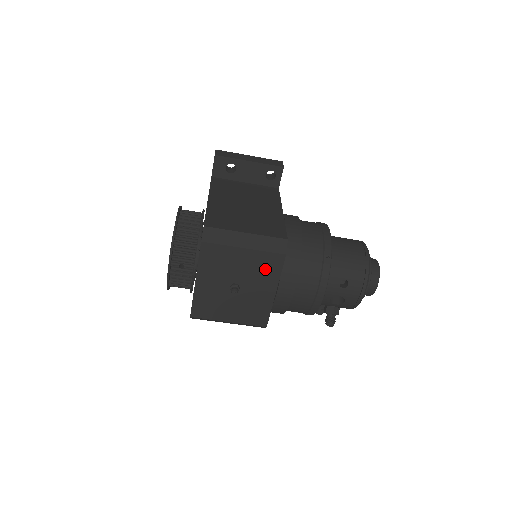
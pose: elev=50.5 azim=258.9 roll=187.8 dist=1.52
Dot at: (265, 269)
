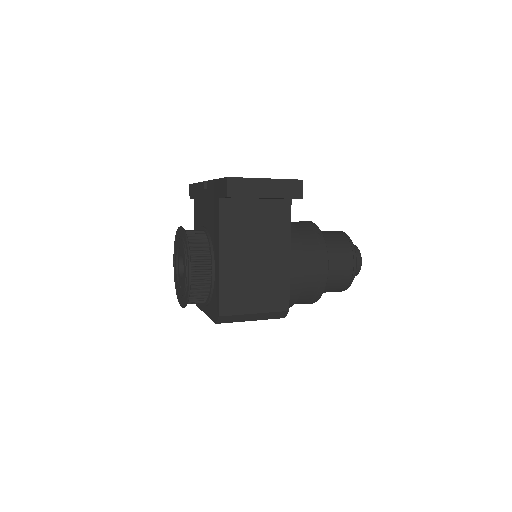
Dot at: occluded
